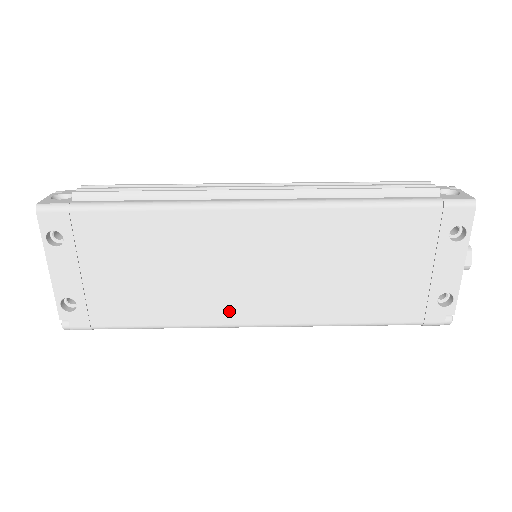
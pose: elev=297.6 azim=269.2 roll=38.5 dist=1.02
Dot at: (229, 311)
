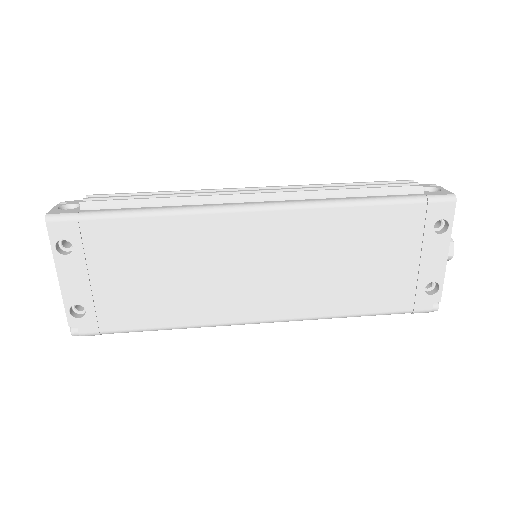
Dot at: (233, 309)
